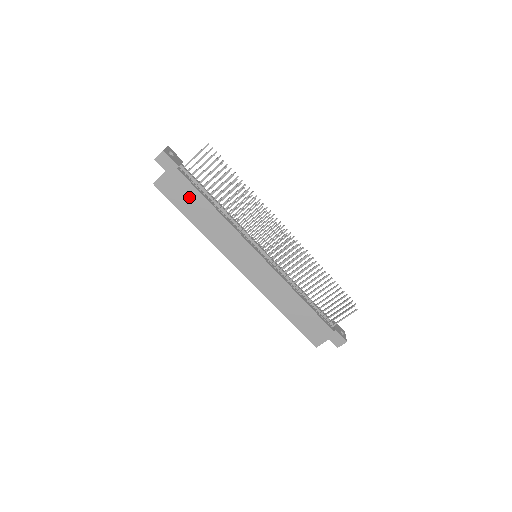
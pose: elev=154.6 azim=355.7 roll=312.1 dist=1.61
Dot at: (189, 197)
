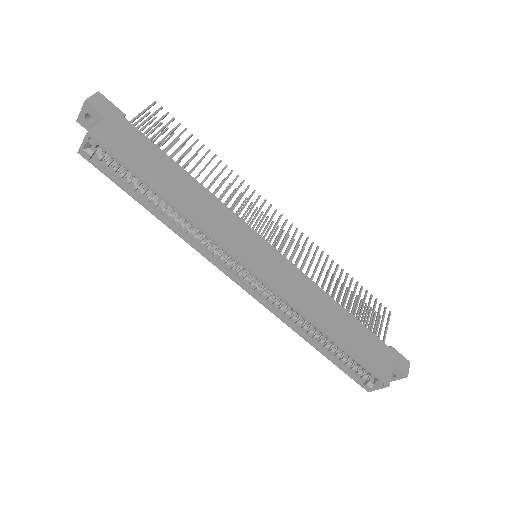
Dot at: (149, 157)
